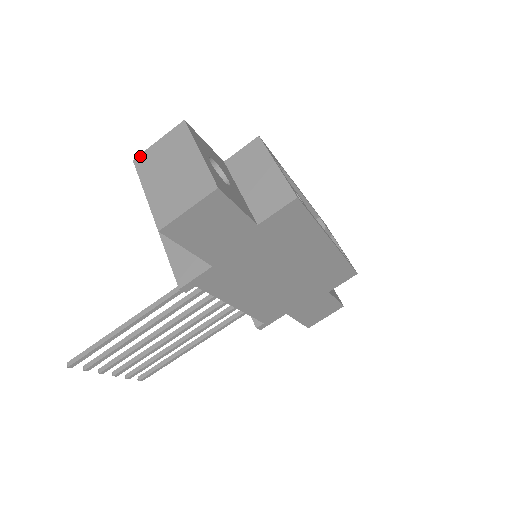
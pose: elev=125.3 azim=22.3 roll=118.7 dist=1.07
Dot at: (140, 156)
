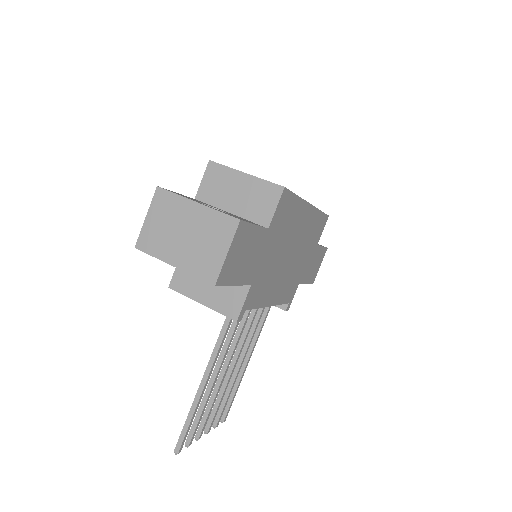
Dot at: (139, 240)
